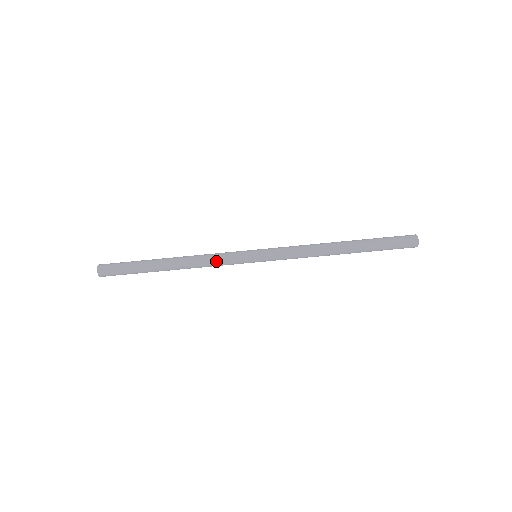
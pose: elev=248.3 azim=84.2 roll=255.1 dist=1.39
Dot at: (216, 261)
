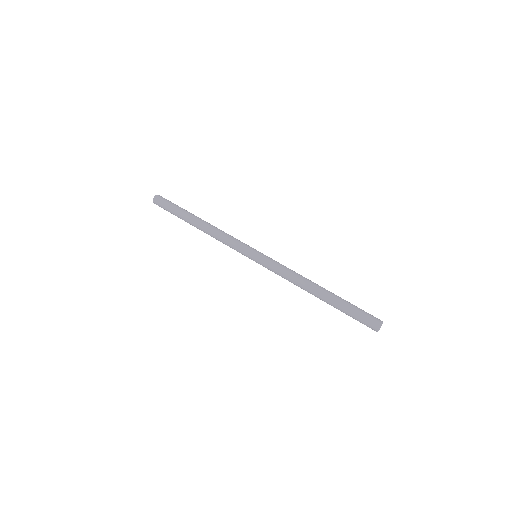
Dot at: (228, 238)
